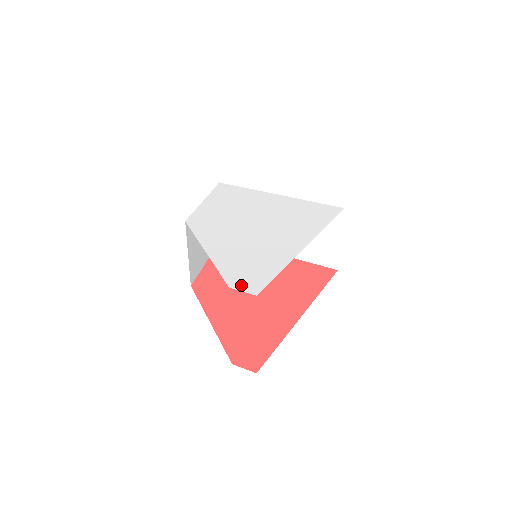
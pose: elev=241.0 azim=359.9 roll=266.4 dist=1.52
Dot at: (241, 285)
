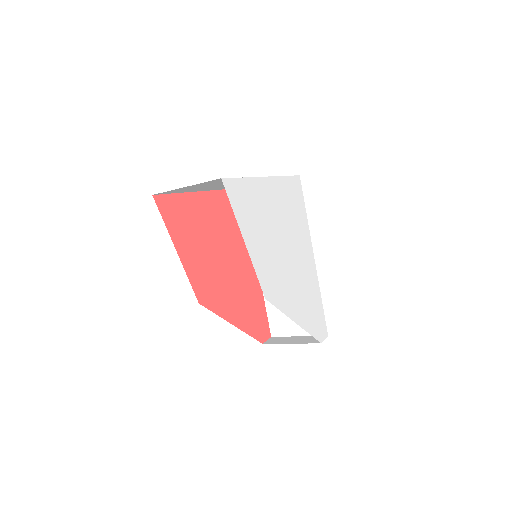
Dot at: (322, 335)
